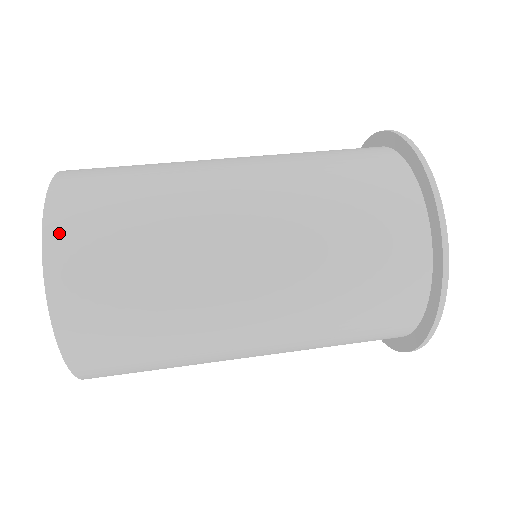
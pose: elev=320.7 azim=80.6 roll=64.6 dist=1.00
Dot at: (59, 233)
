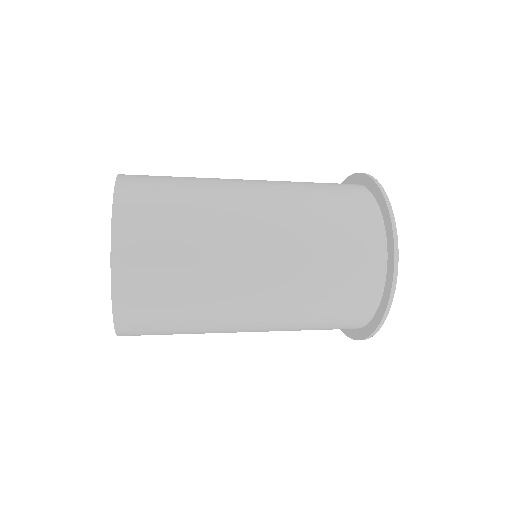
Dot at: (123, 250)
